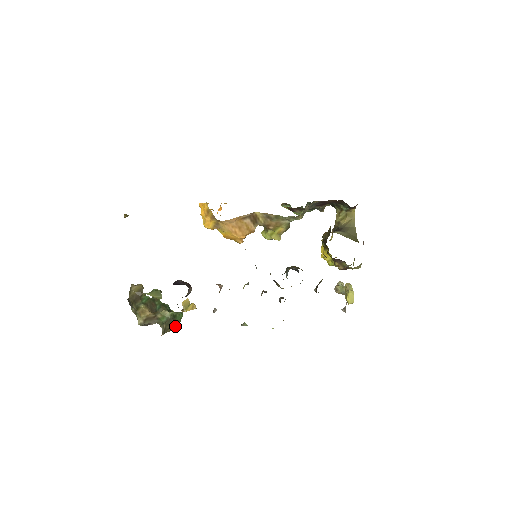
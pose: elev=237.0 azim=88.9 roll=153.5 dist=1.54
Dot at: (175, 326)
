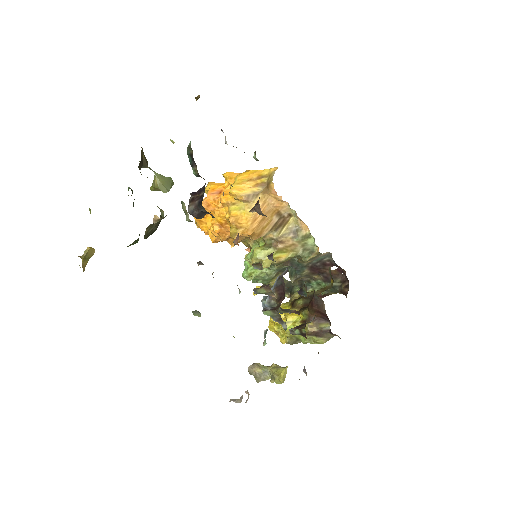
Dot at: (149, 235)
